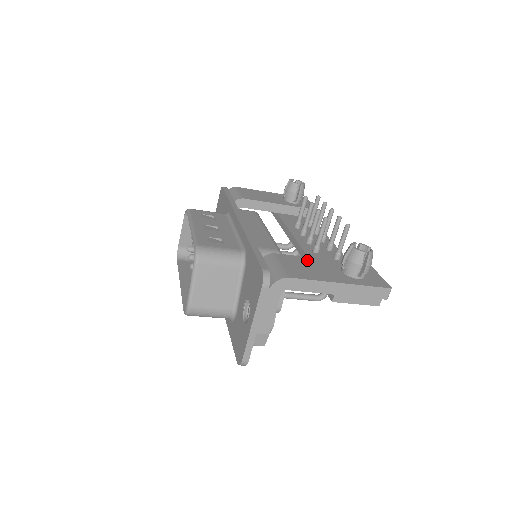
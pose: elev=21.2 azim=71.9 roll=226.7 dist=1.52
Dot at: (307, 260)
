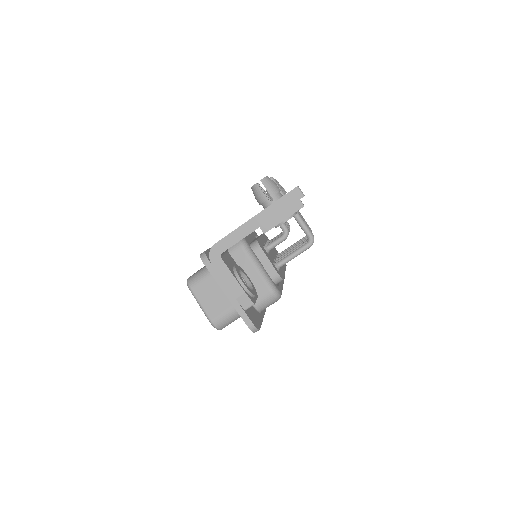
Dot at: occluded
